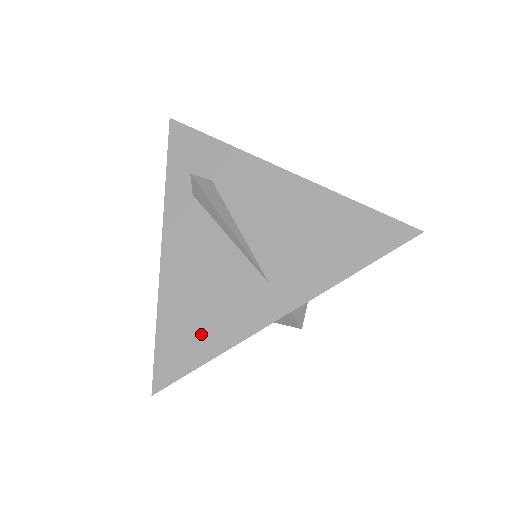
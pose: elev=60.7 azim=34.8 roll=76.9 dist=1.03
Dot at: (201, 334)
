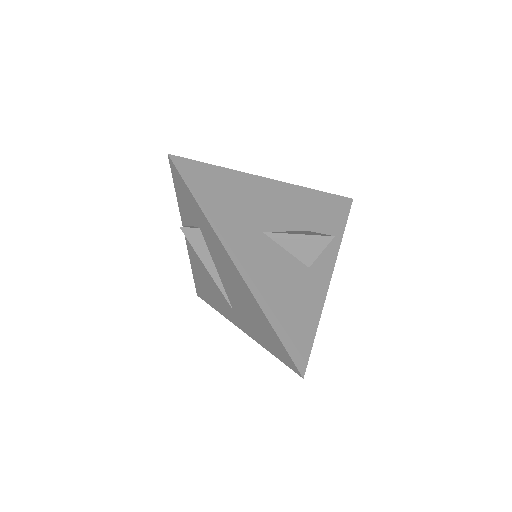
Dot at: (209, 296)
